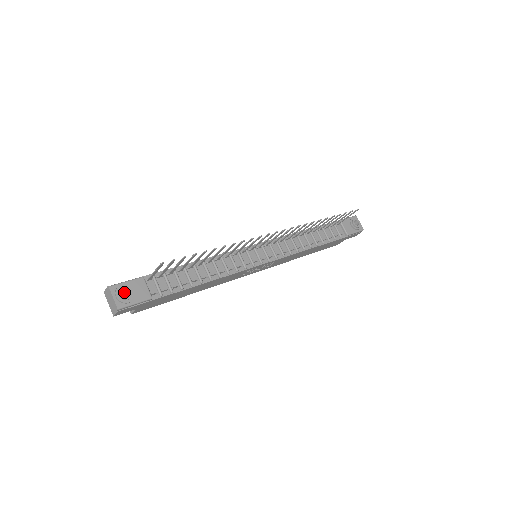
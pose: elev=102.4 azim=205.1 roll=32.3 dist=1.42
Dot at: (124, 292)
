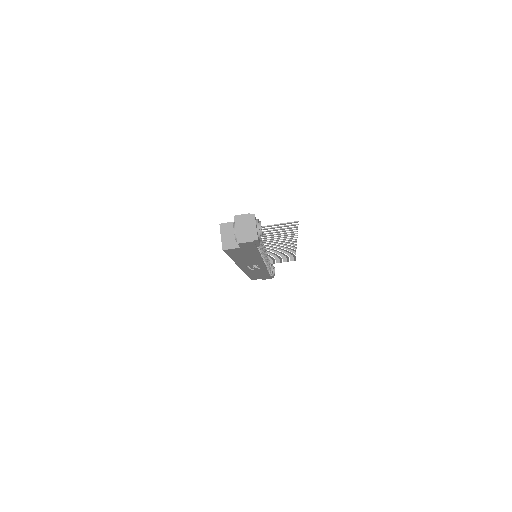
Dot at: occluded
